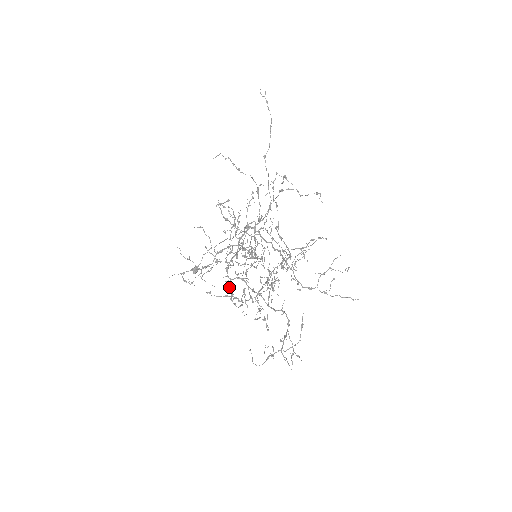
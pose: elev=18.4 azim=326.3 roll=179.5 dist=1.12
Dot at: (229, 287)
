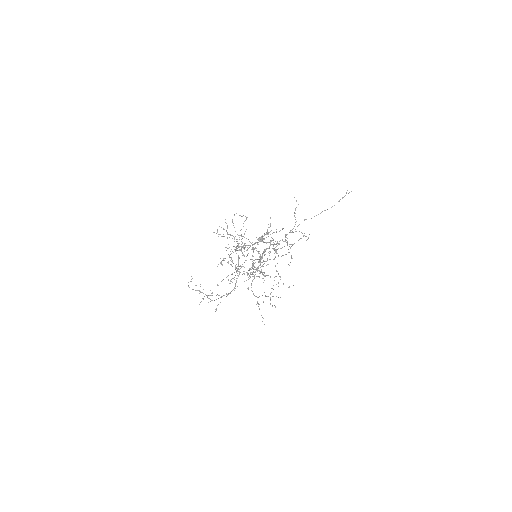
Dot at: (230, 254)
